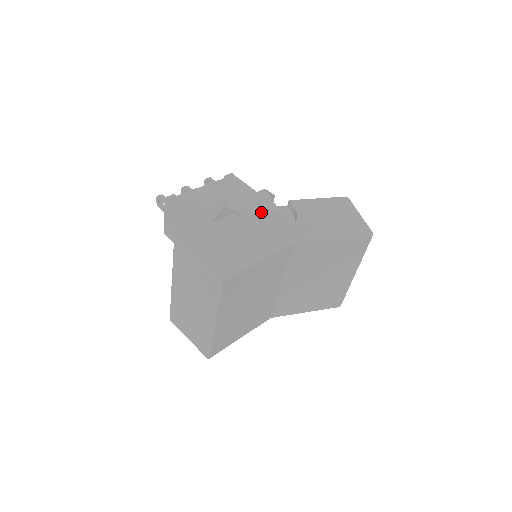
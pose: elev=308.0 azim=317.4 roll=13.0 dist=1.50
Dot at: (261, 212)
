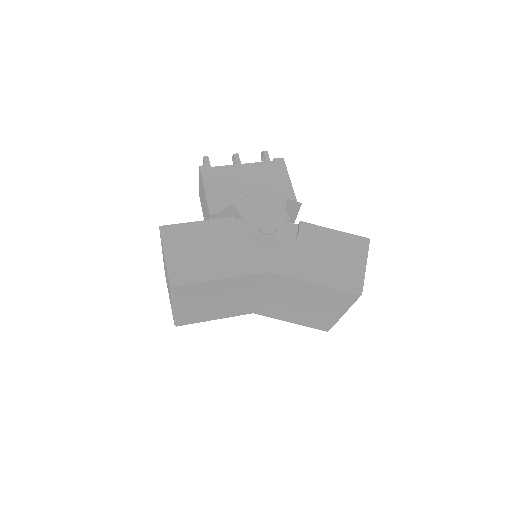
Dot at: (260, 225)
